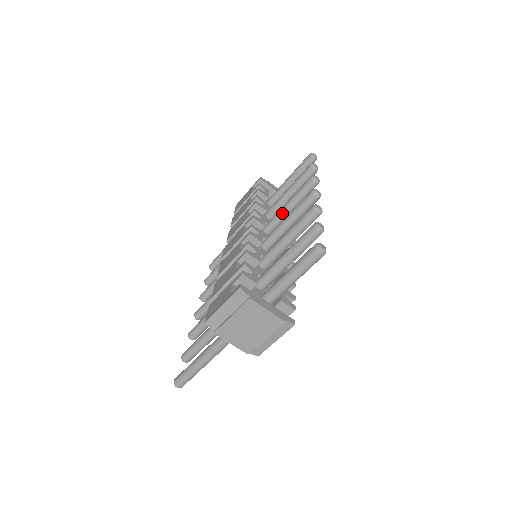
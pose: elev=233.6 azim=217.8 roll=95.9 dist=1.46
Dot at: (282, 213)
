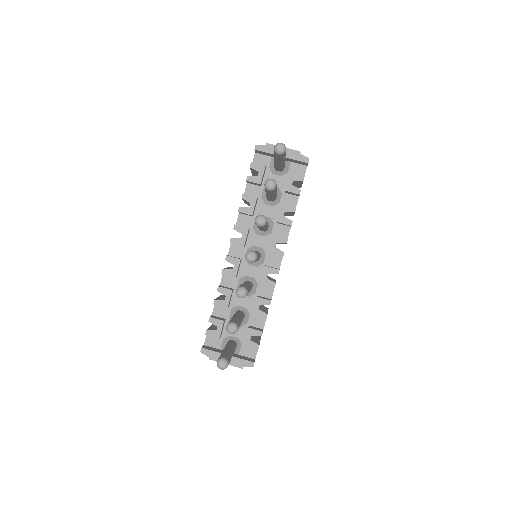
Dot at: occluded
